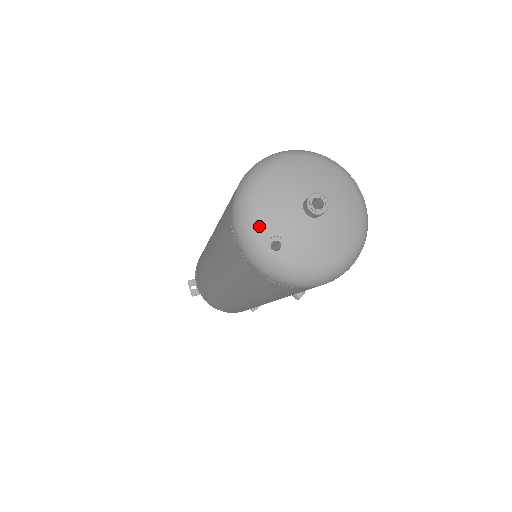
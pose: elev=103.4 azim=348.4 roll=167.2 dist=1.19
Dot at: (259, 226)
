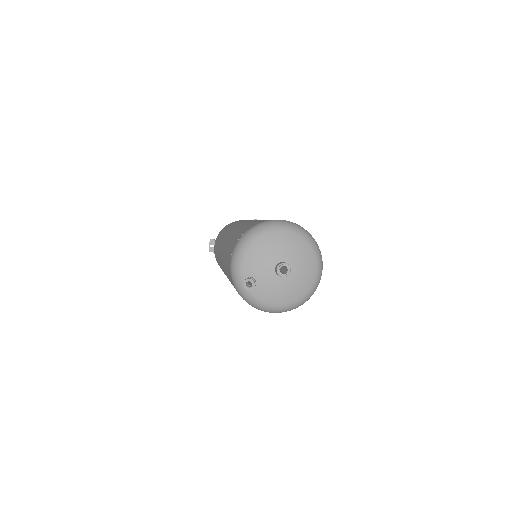
Dot at: (245, 267)
